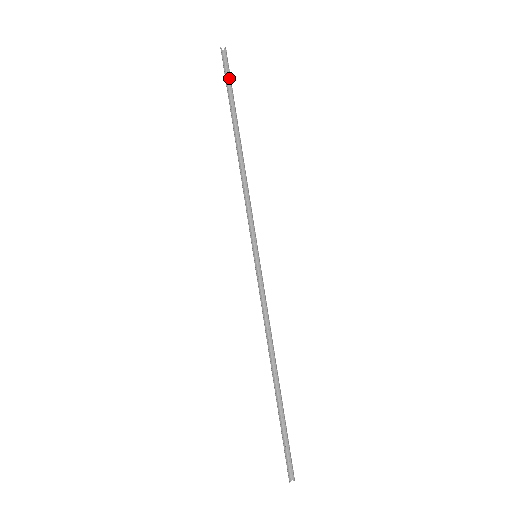
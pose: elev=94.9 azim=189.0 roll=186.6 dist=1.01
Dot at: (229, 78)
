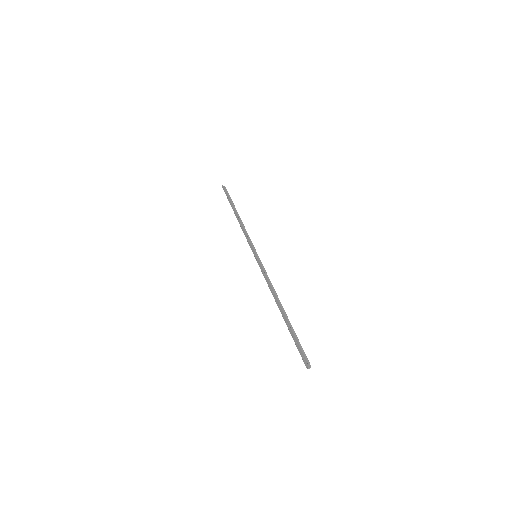
Dot at: (228, 195)
